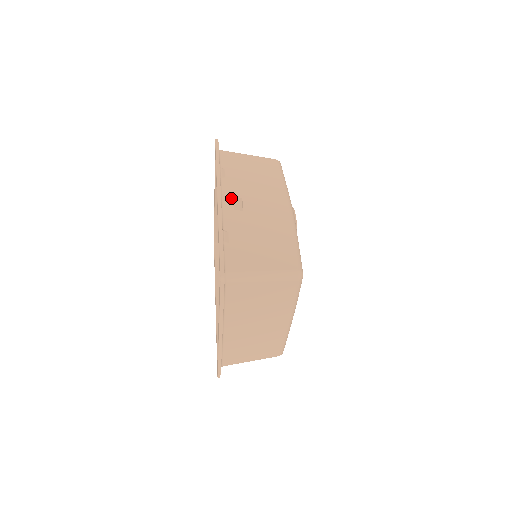
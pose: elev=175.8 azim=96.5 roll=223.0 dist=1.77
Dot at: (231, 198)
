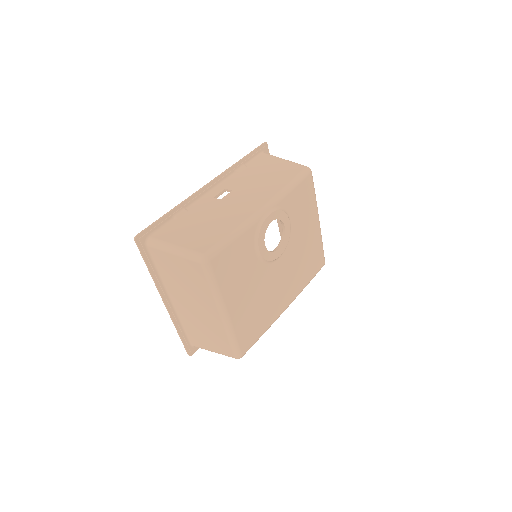
Dot at: (223, 188)
